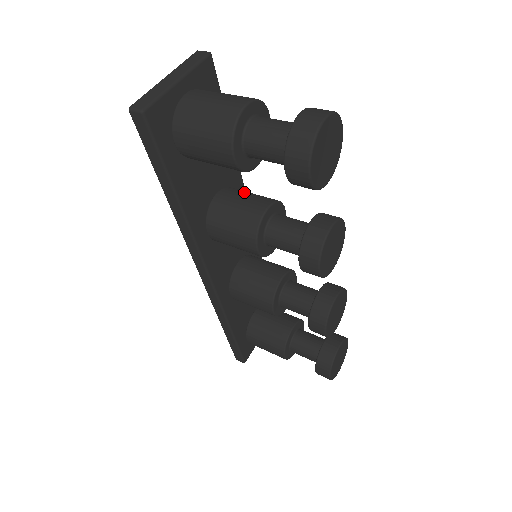
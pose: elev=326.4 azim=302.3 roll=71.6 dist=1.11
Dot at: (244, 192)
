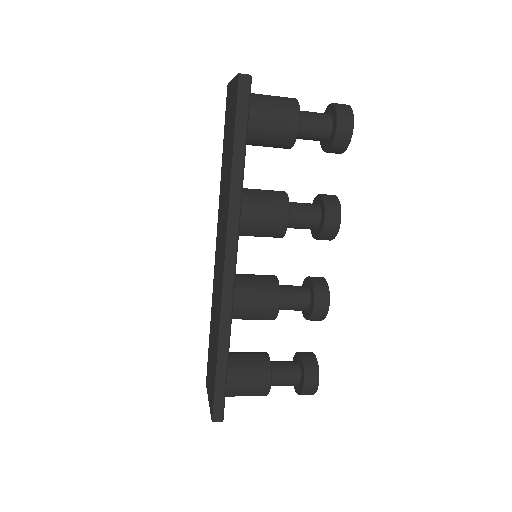
Dot at: occluded
